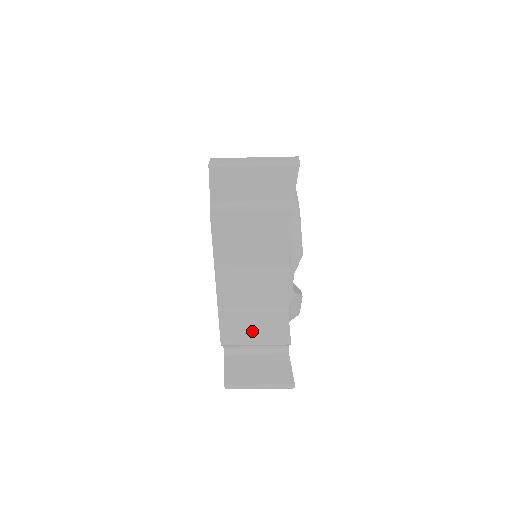
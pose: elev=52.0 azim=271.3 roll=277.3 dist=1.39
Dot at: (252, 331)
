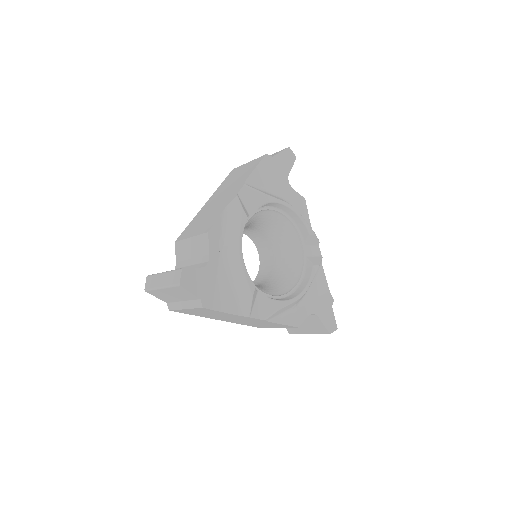
Dot at: (267, 326)
